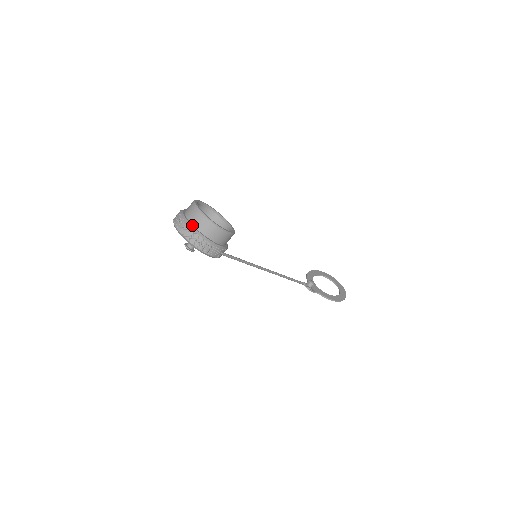
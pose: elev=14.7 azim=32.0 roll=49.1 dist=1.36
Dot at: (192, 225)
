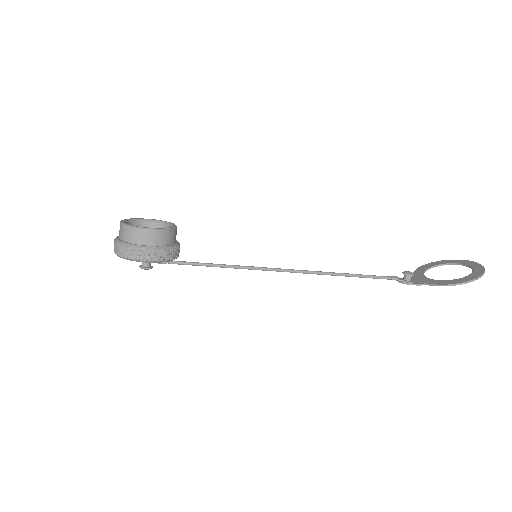
Dot at: (118, 239)
